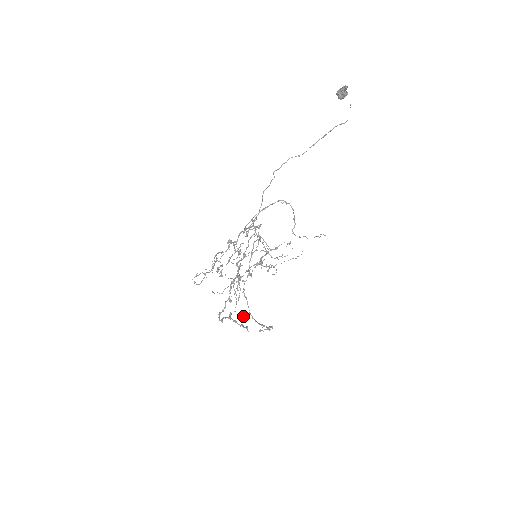
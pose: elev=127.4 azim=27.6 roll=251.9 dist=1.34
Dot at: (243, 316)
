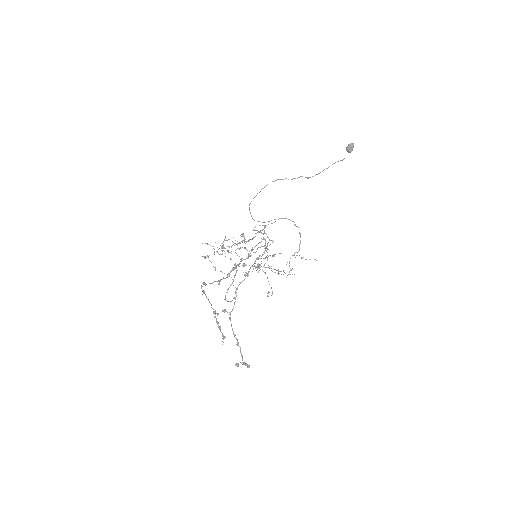
Dot at: (223, 310)
